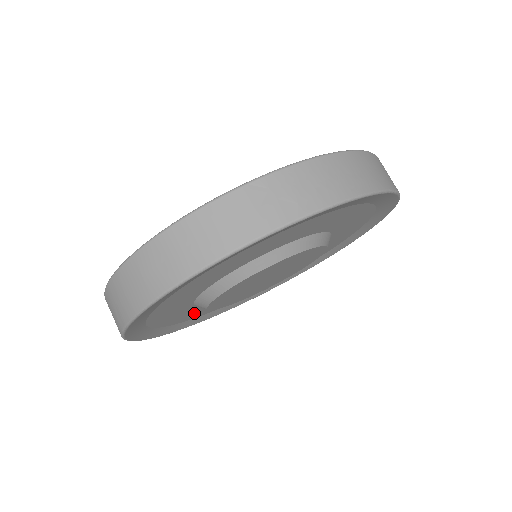
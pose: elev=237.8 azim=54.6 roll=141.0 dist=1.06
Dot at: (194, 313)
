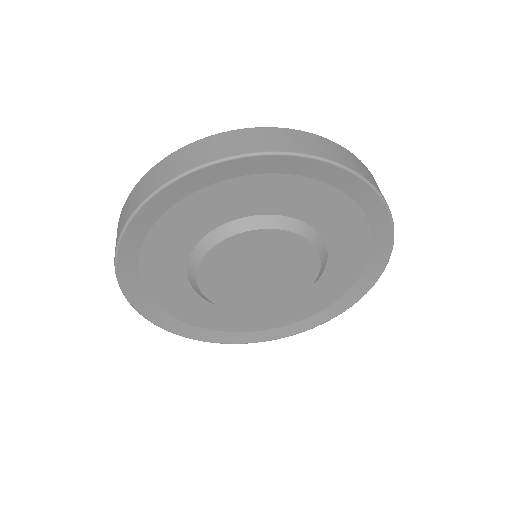
Dot at: (175, 295)
